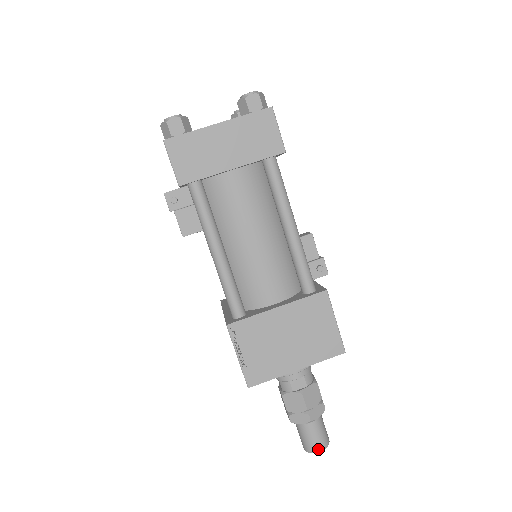
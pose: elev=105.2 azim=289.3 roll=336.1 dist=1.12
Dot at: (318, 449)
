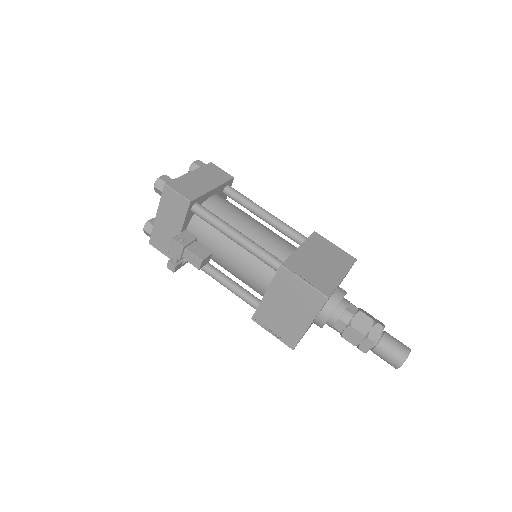
Dot at: (407, 350)
